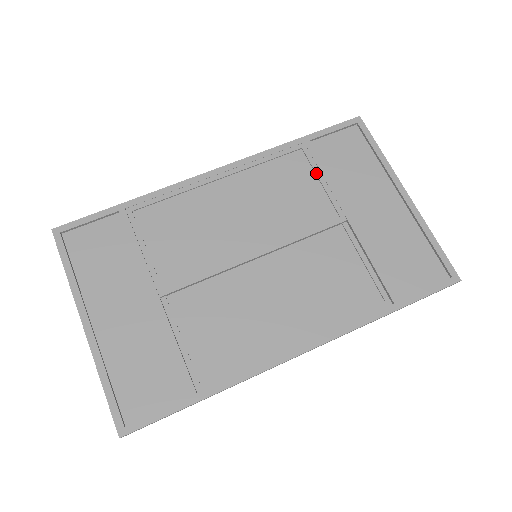
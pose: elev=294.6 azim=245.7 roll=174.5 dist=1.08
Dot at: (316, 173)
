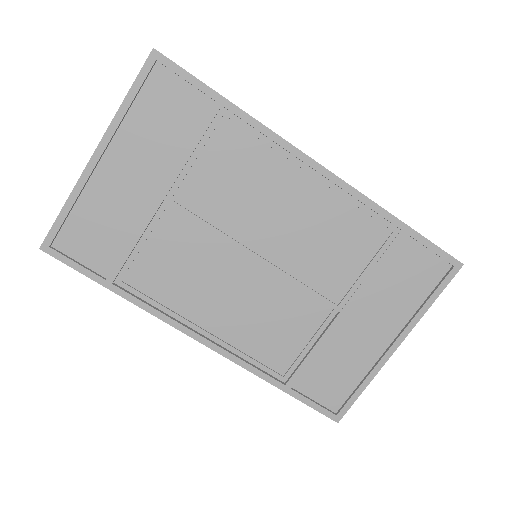
Dot at: (372, 260)
